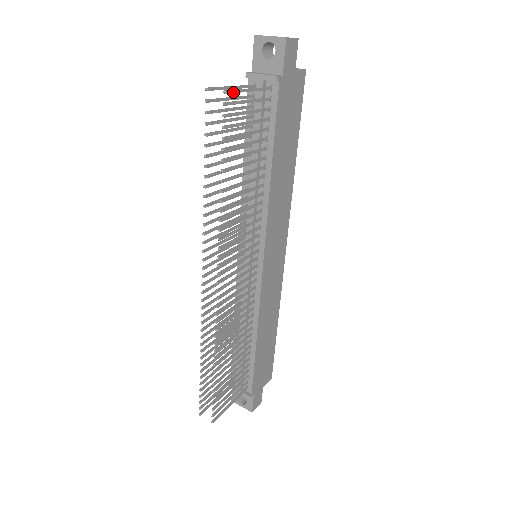
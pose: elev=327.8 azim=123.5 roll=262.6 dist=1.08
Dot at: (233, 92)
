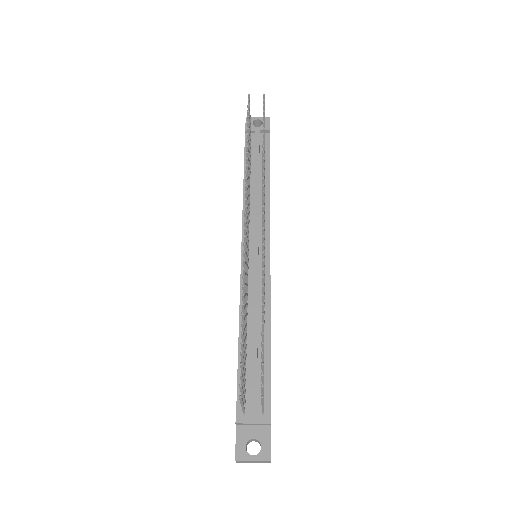
Dot at: occluded
